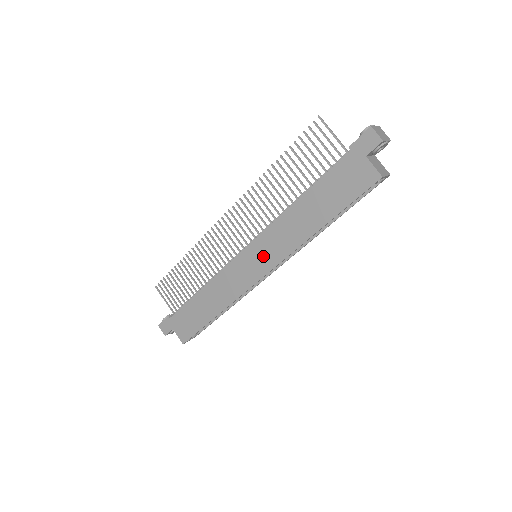
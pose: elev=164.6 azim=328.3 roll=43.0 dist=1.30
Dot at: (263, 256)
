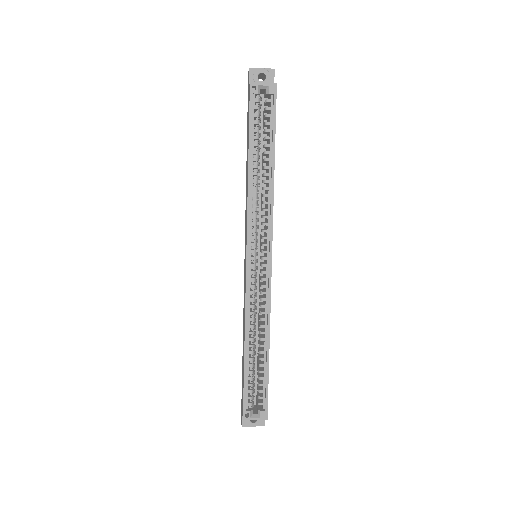
Dot at: occluded
